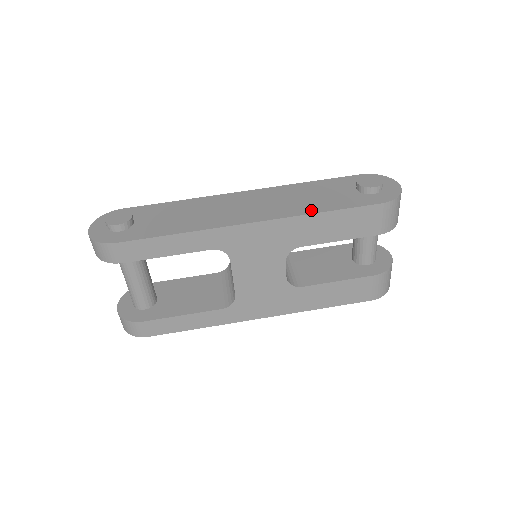
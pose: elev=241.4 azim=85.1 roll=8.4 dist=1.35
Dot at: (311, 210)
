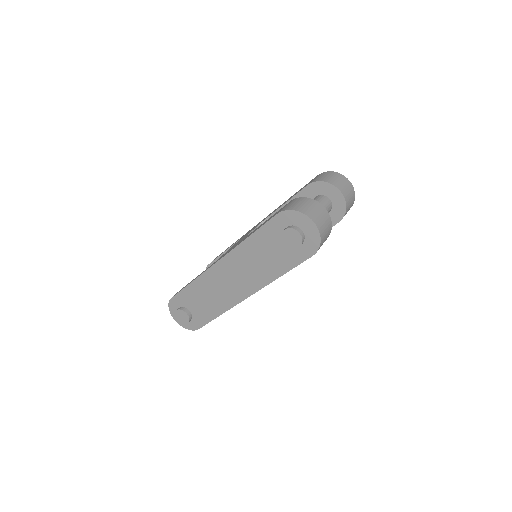
Dot at: (272, 276)
